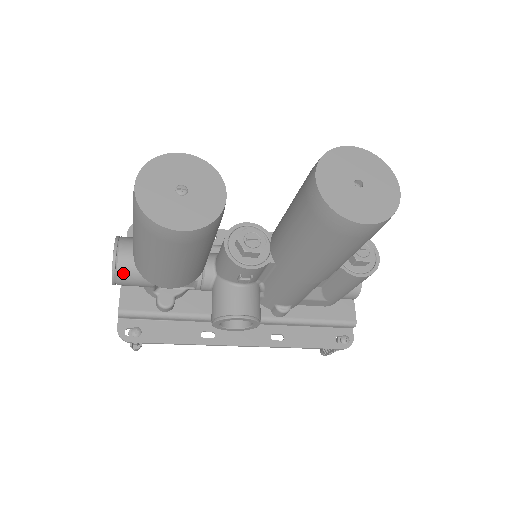
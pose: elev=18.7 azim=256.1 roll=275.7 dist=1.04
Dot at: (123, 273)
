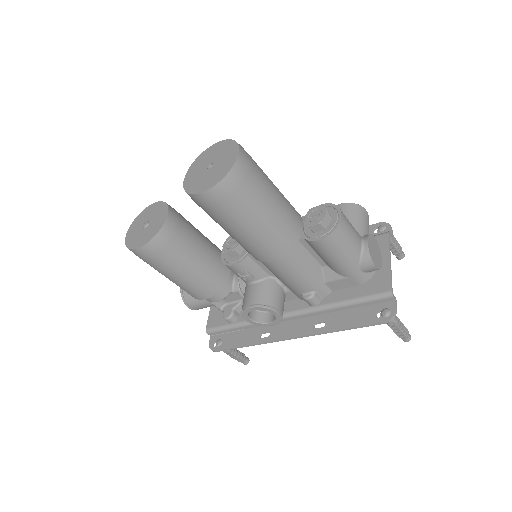
Dot at: (188, 298)
